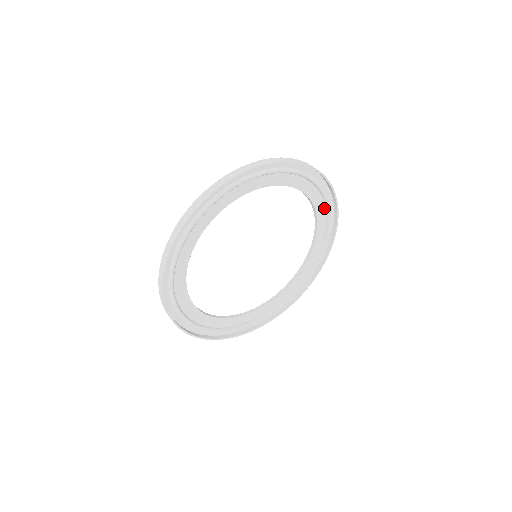
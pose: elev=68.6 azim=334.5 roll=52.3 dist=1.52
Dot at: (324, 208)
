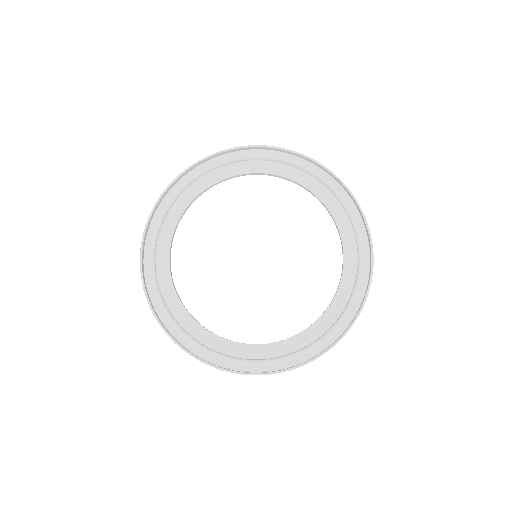
Dot at: (356, 251)
